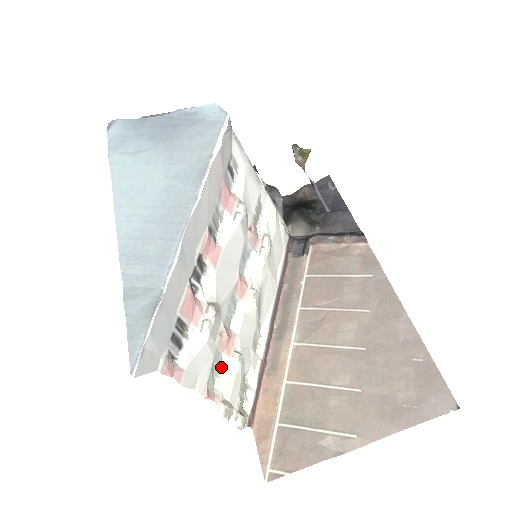
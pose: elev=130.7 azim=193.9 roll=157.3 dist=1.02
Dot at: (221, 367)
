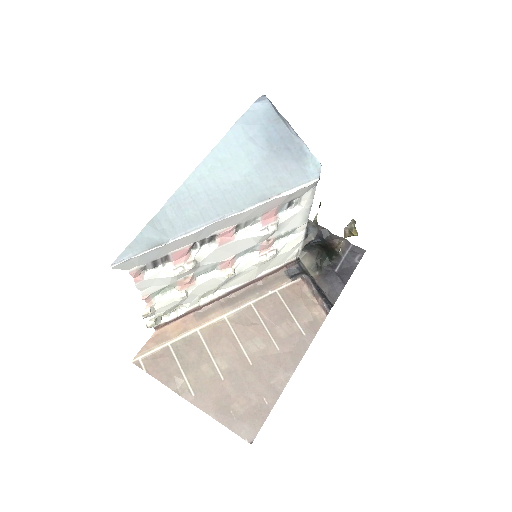
Dot at: (169, 291)
